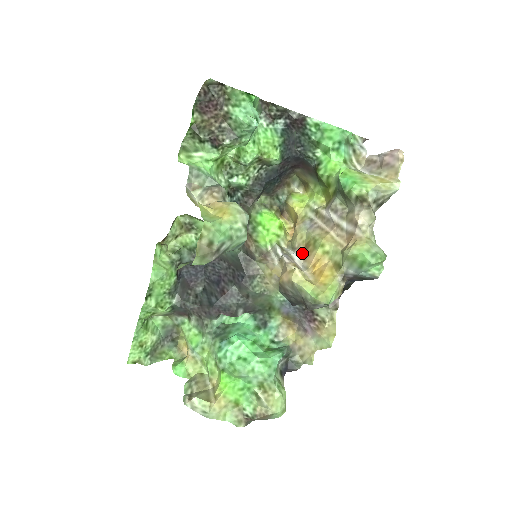
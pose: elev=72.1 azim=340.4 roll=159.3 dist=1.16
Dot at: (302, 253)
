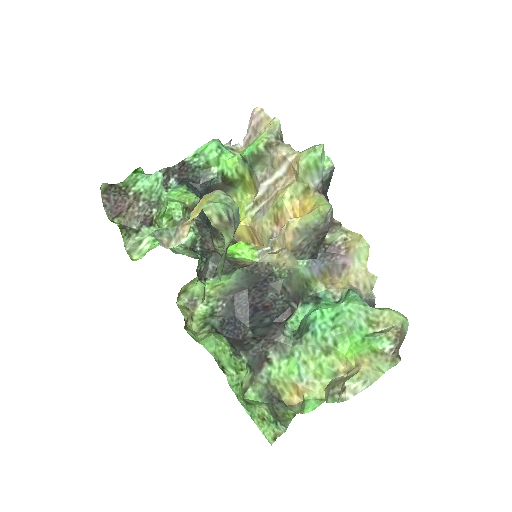
Dot at: (279, 229)
